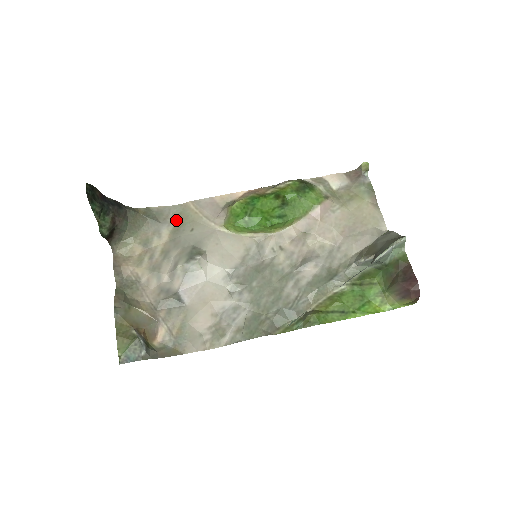
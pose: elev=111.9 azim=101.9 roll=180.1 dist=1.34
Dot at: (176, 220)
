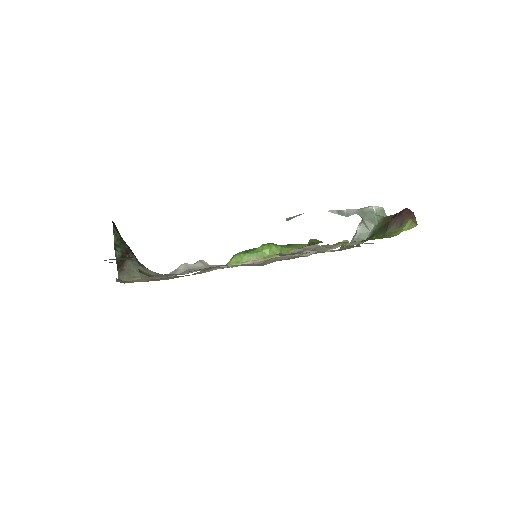
Dot at: (183, 276)
